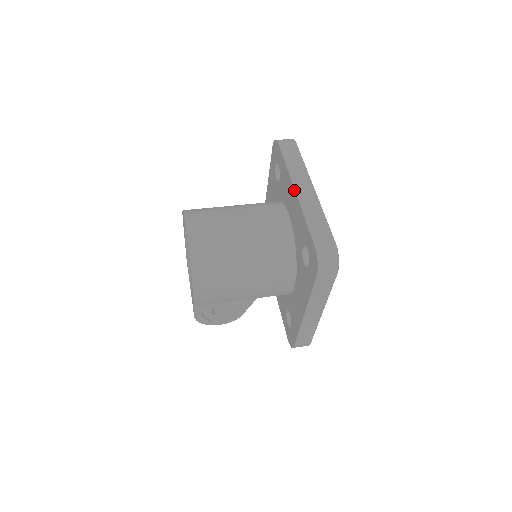
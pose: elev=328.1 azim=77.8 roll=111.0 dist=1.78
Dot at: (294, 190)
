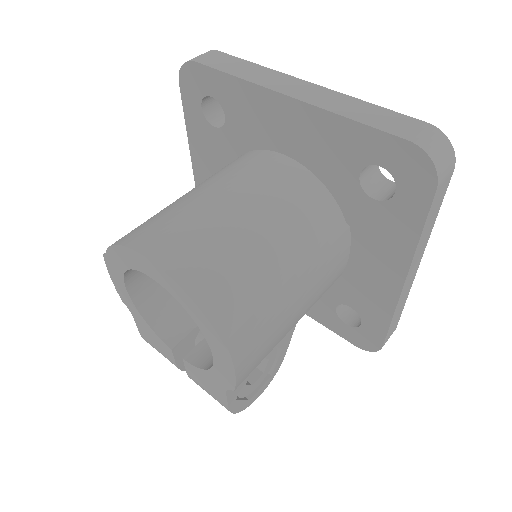
Dot at: (286, 97)
